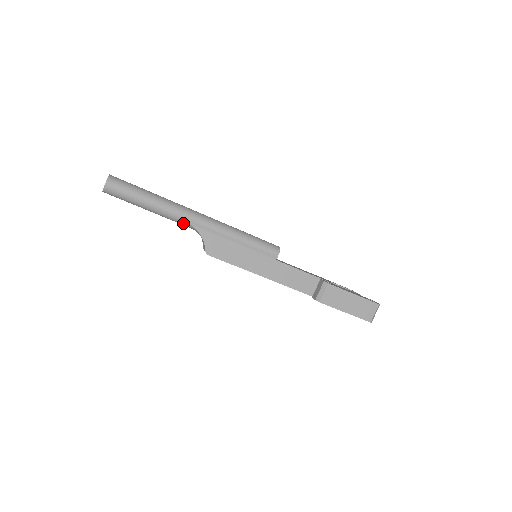
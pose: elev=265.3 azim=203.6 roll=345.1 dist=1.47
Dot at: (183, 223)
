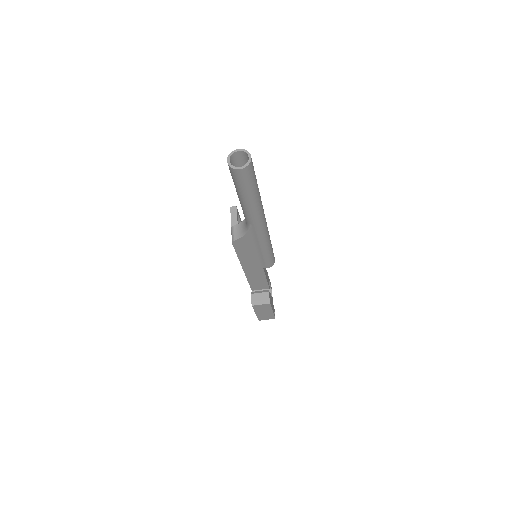
Dot at: (247, 220)
